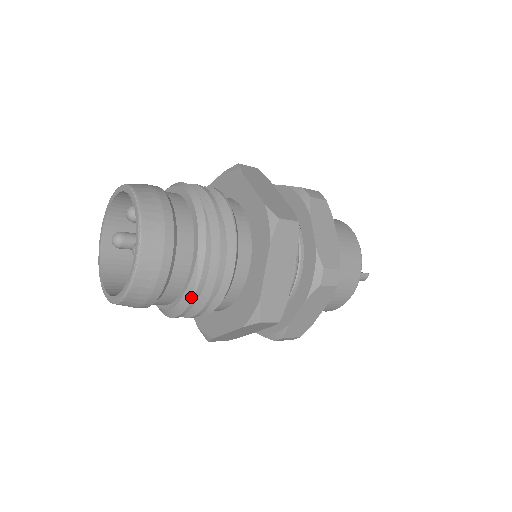
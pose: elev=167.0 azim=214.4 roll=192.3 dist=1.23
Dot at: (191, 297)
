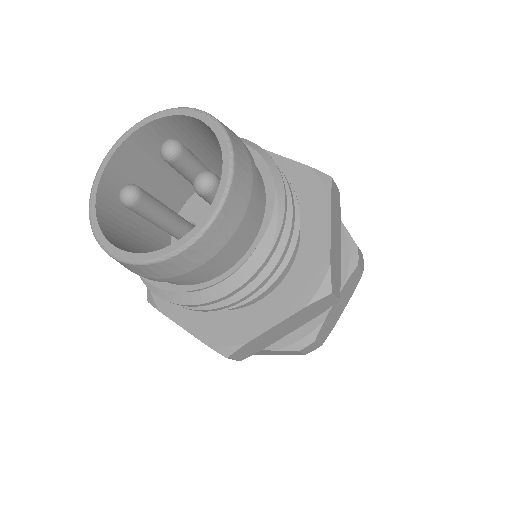
Dot at: (267, 252)
